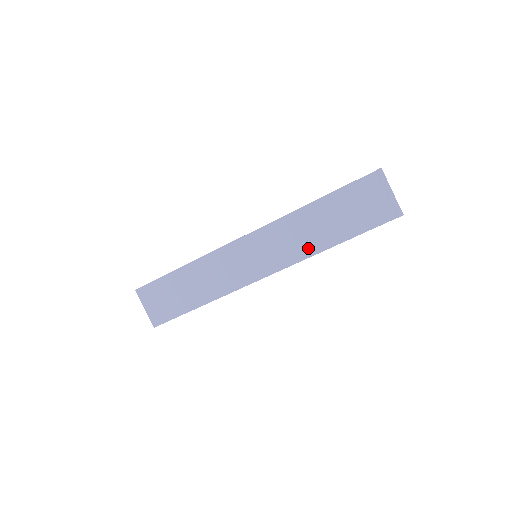
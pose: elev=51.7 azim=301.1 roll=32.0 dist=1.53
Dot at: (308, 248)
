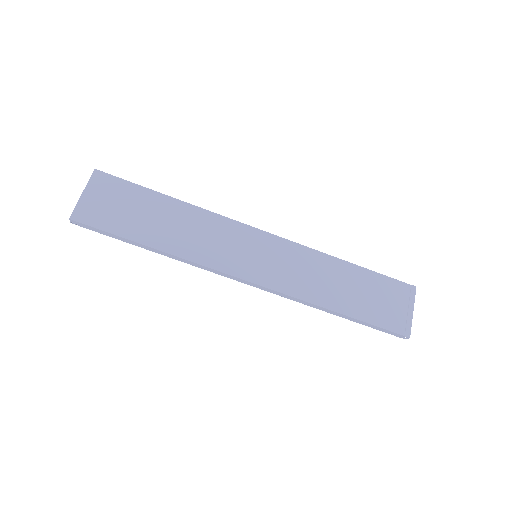
Dot at: (311, 292)
